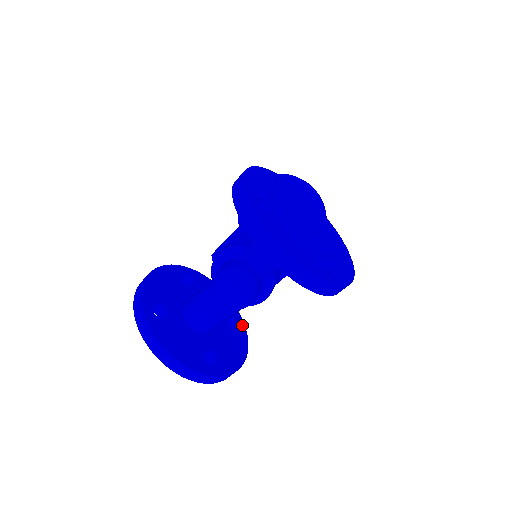
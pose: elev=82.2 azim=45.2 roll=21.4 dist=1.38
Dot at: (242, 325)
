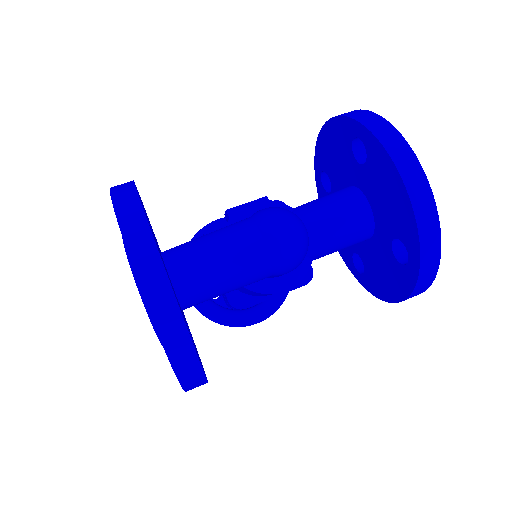
Dot at: occluded
